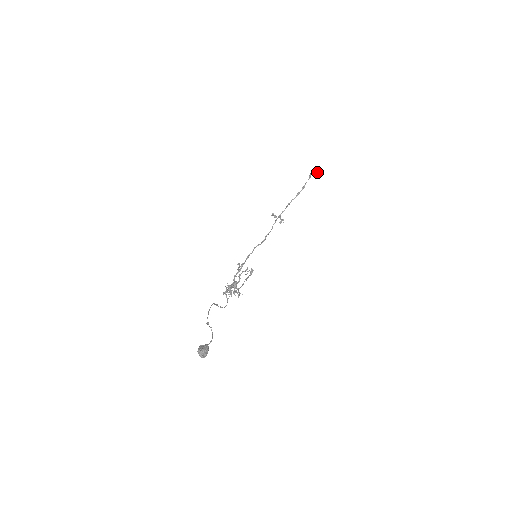
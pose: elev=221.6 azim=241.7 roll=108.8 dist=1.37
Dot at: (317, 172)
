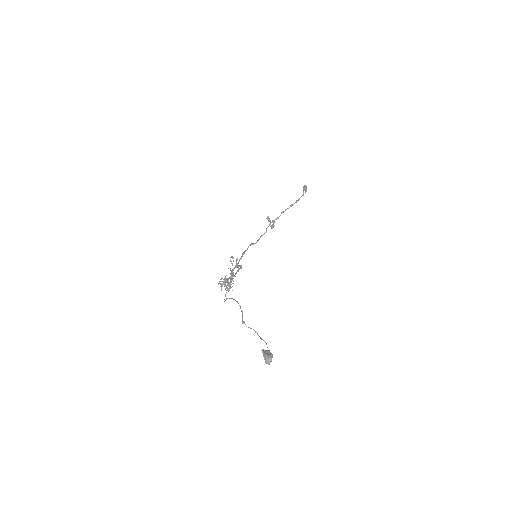
Dot at: (305, 189)
